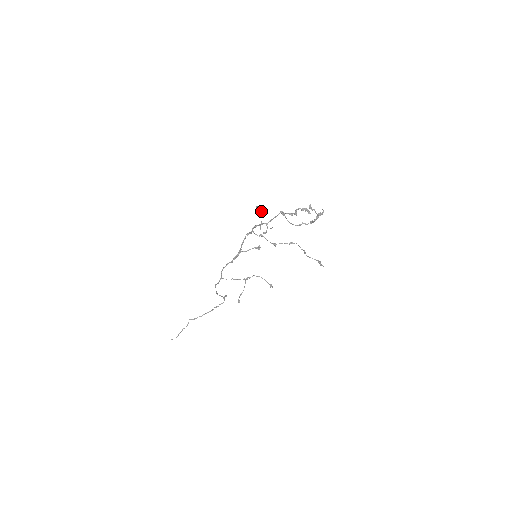
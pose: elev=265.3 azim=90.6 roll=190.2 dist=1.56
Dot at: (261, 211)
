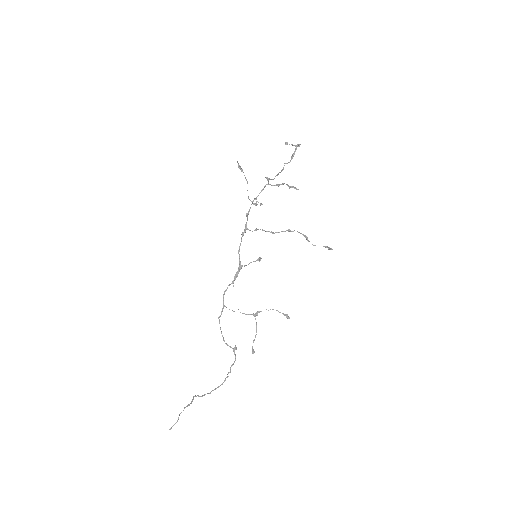
Dot at: (245, 177)
